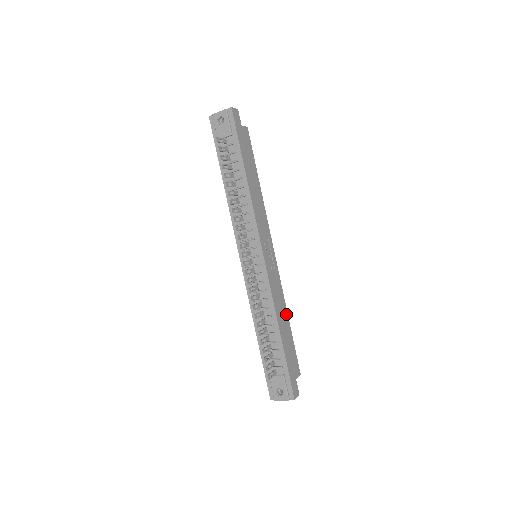
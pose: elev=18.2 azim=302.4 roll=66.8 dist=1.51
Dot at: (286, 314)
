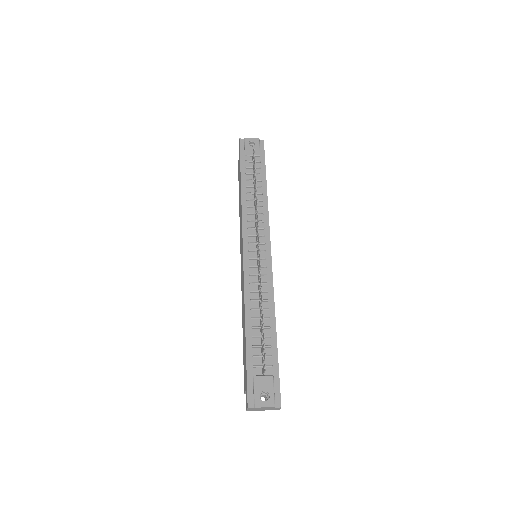
Dot at: occluded
